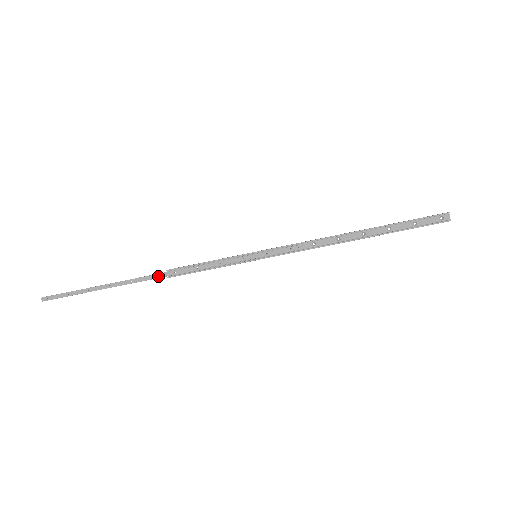
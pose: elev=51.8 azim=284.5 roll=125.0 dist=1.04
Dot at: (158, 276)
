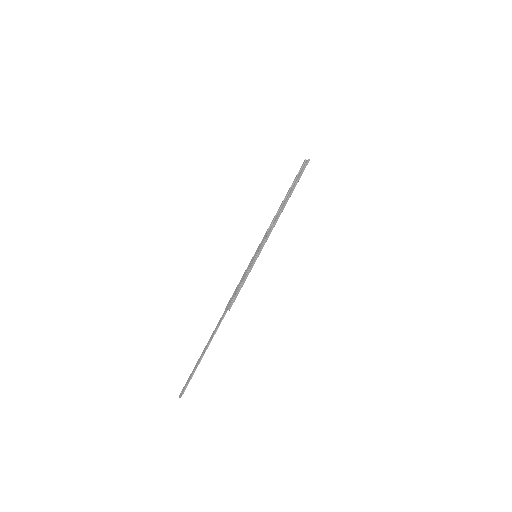
Dot at: (223, 314)
